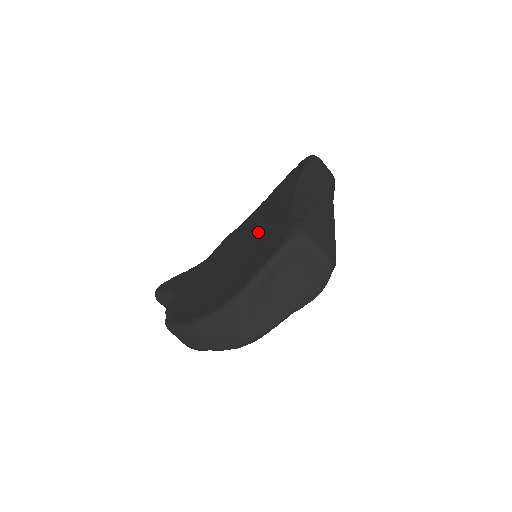
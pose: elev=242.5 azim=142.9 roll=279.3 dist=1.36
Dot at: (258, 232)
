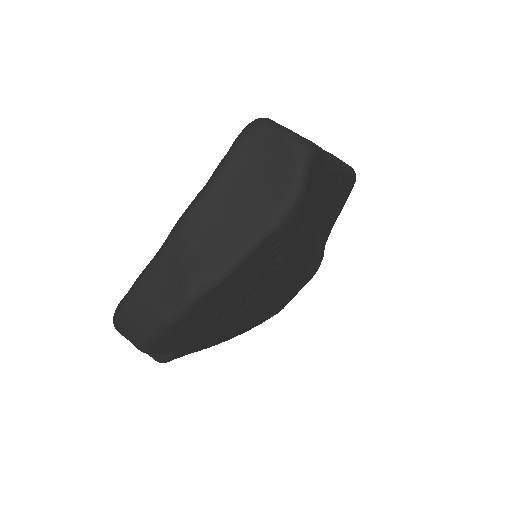
Dot at: occluded
